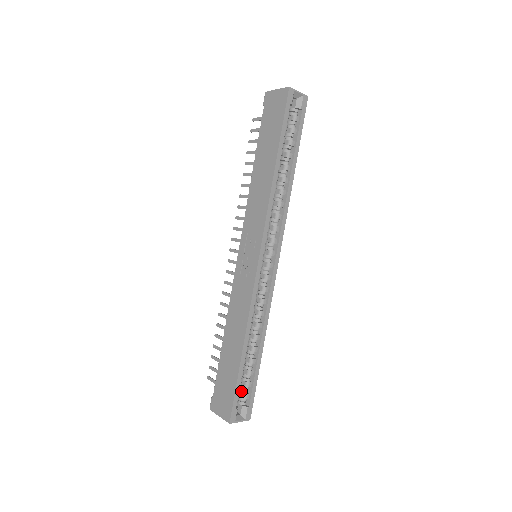
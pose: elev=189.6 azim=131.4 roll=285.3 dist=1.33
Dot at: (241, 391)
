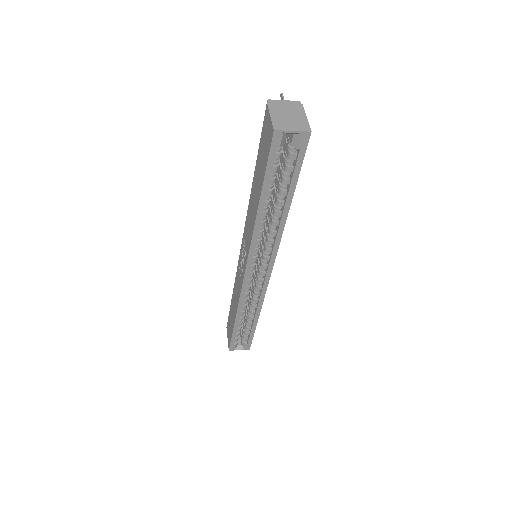
Dot at: (243, 333)
